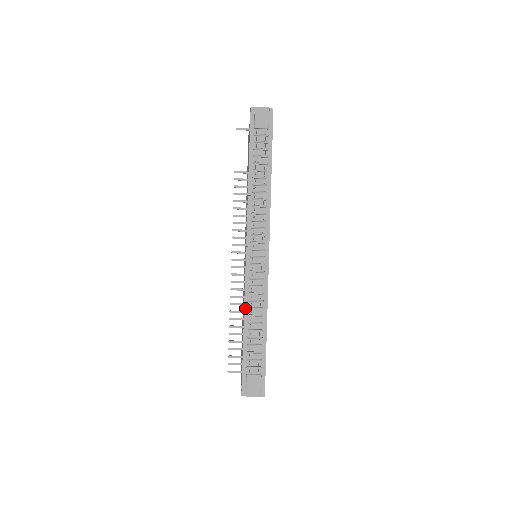
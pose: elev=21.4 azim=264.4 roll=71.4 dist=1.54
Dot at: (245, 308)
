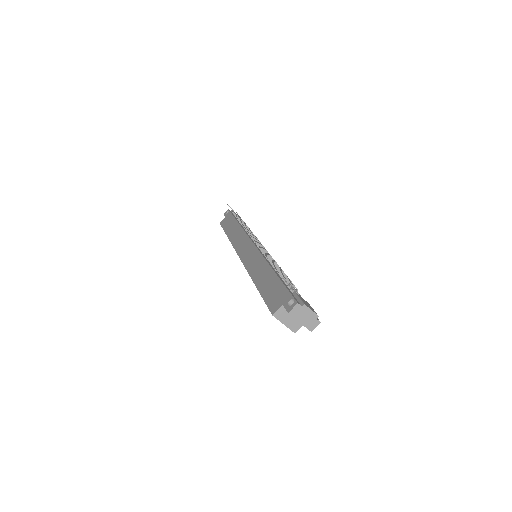
Dot at: (267, 261)
